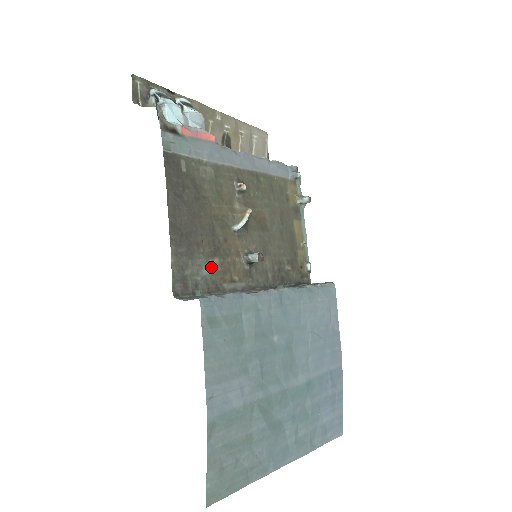
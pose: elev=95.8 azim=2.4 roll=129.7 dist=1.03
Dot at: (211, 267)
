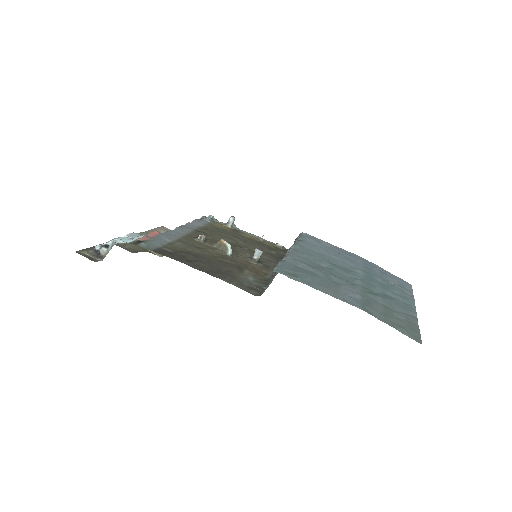
Dot at: (249, 275)
